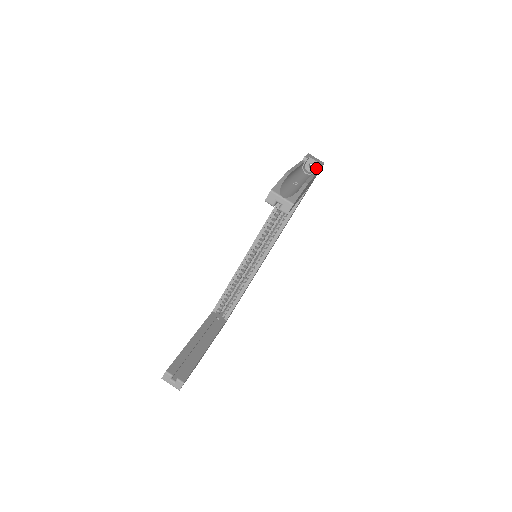
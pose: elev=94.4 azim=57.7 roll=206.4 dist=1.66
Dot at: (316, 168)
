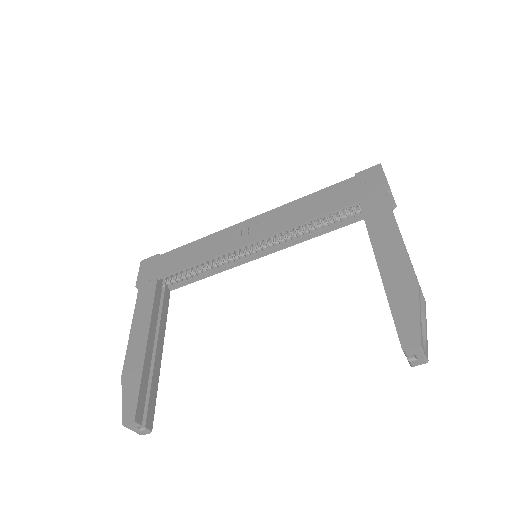
Dot at: (391, 205)
